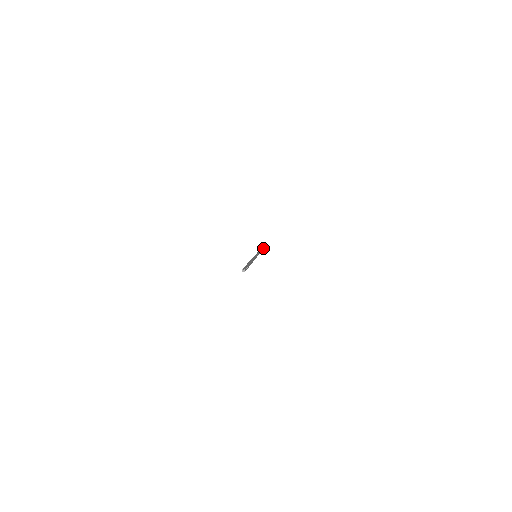
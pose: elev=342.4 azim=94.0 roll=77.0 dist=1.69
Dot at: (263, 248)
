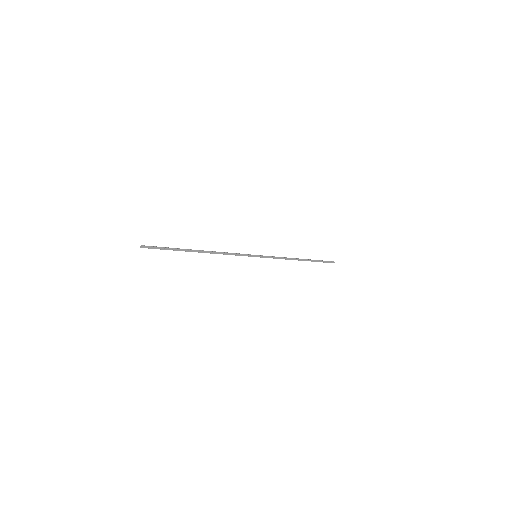
Dot at: (332, 262)
